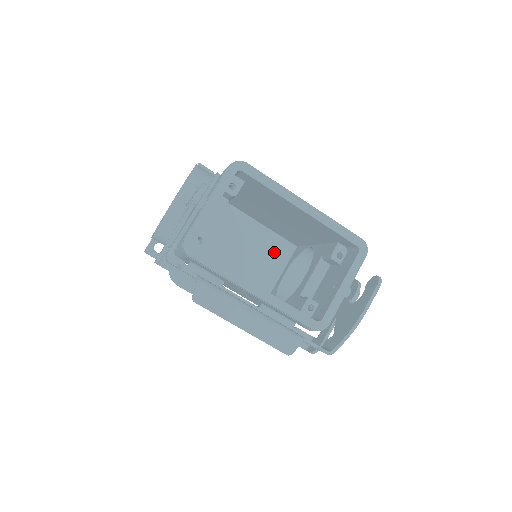
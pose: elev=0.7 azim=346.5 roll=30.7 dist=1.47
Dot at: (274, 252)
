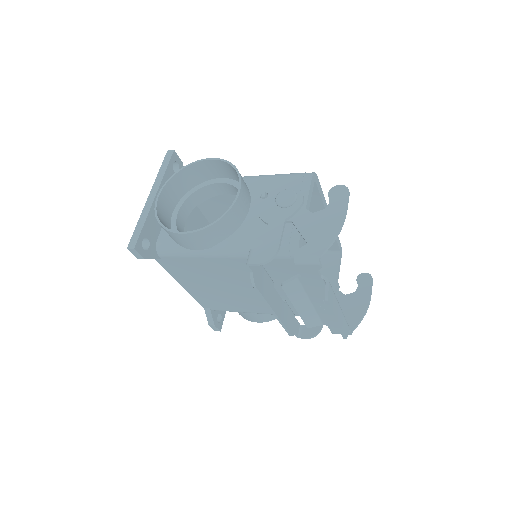
Dot at: occluded
